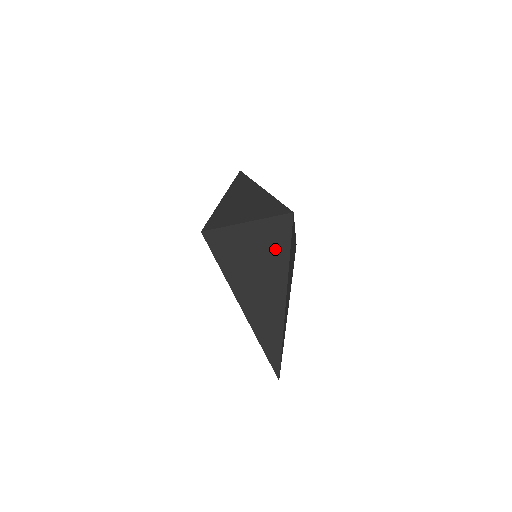
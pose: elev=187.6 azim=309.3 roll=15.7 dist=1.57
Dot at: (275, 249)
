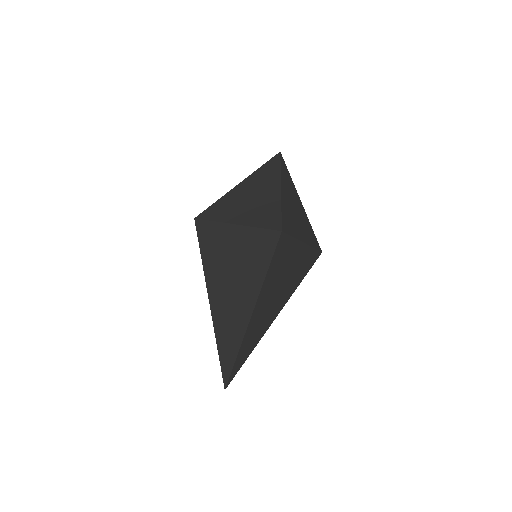
Dot at: (254, 264)
